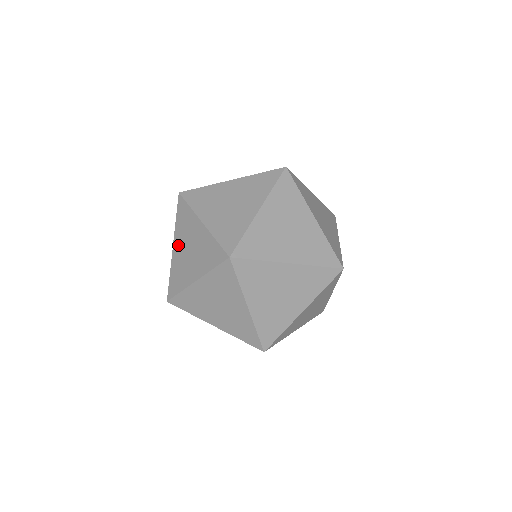
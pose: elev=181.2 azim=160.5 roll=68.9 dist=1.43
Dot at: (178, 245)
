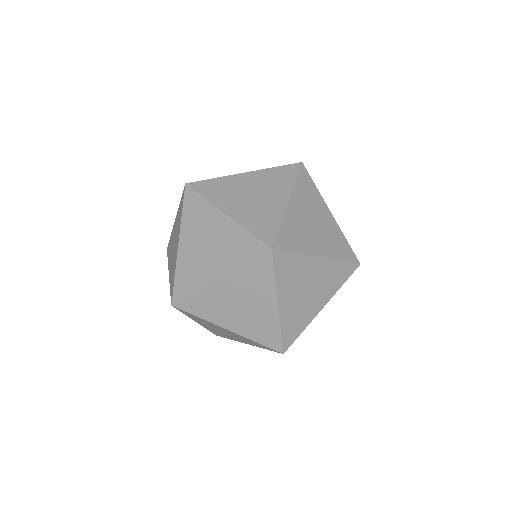
Dot at: (175, 226)
